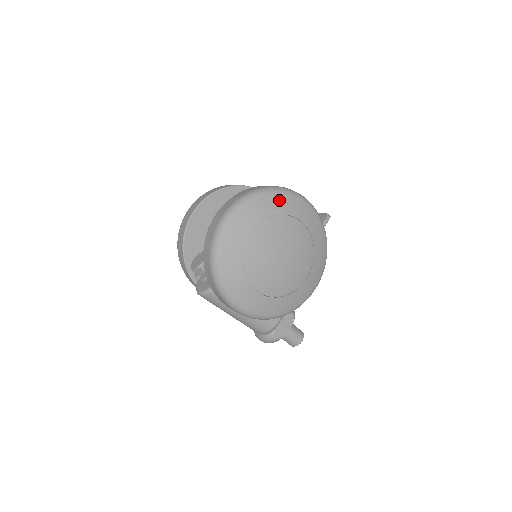
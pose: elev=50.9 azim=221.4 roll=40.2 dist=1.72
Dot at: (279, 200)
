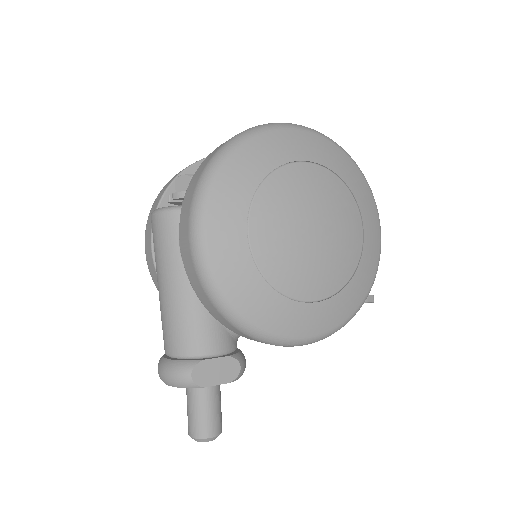
Dot at: (357, 176)
